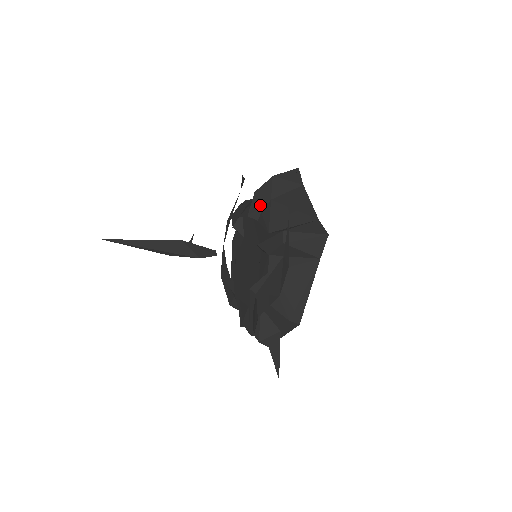
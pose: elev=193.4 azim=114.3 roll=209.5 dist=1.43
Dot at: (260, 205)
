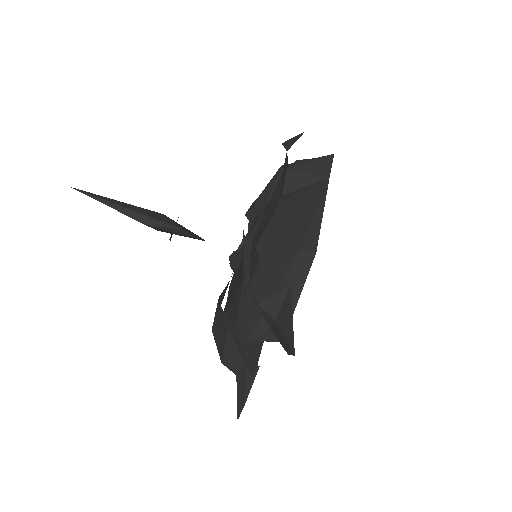
Dot at: occluded
